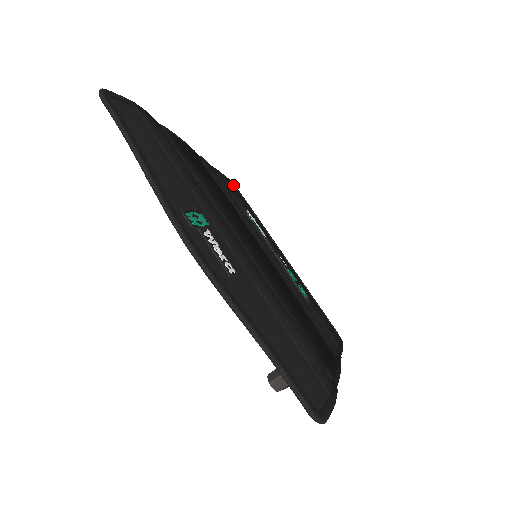
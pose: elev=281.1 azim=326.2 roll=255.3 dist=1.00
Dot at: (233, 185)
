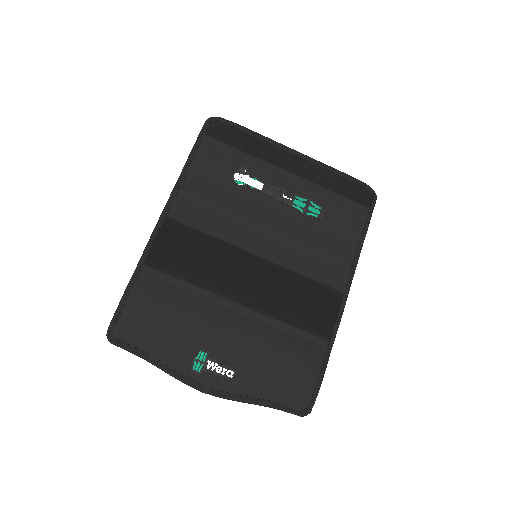
Dot at: (212, 123)
